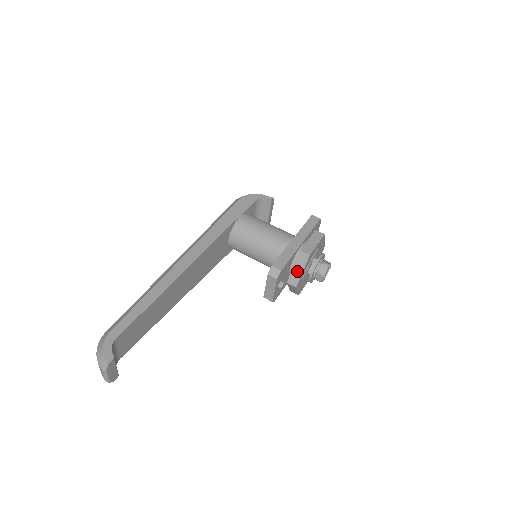
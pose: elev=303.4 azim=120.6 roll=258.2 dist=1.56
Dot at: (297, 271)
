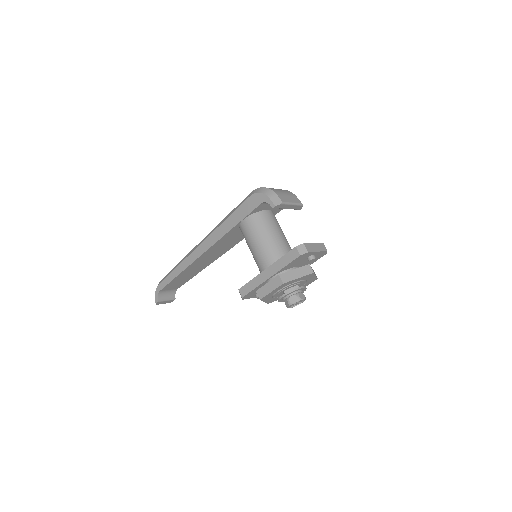
Dot at: occluded
